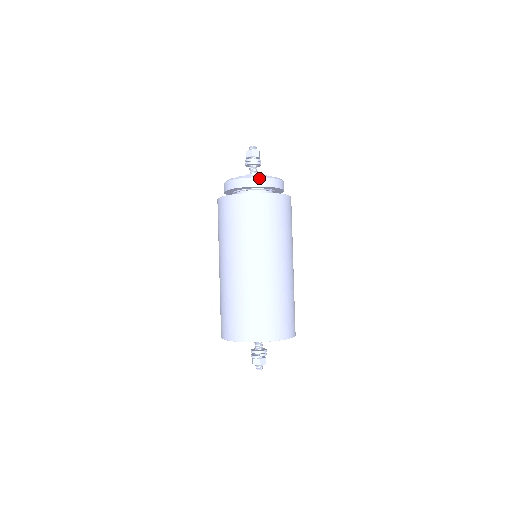
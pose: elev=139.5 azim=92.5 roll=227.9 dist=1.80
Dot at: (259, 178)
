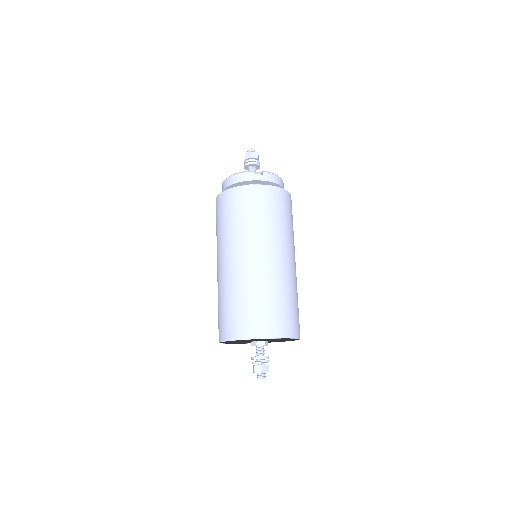
Dot at: (258, 174)
